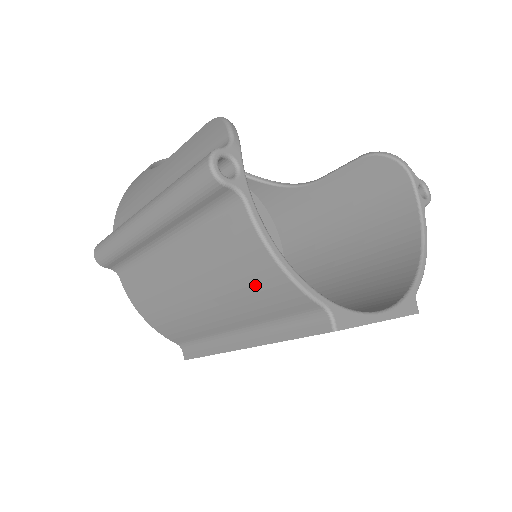
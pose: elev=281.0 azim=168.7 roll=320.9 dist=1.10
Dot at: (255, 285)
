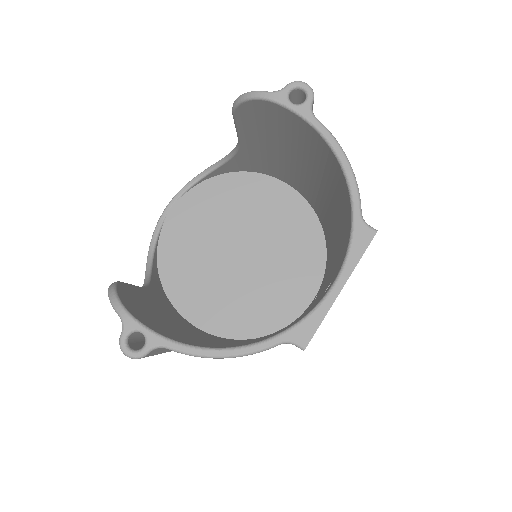
Dot at: occluded
